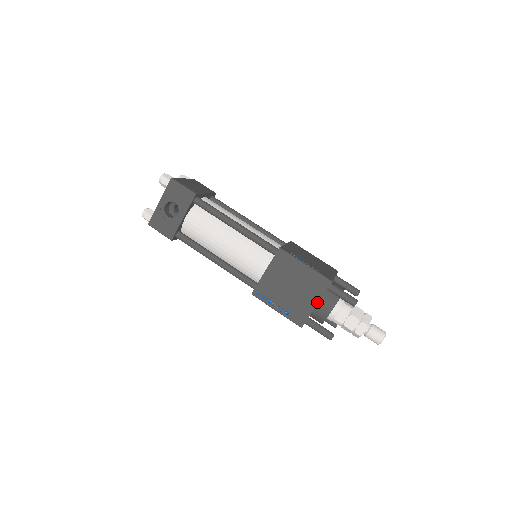
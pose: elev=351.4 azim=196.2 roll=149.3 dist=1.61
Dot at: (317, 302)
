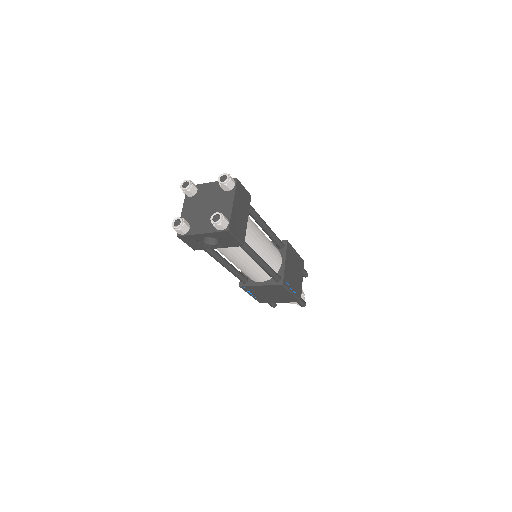
Dot at: (282, 302)
